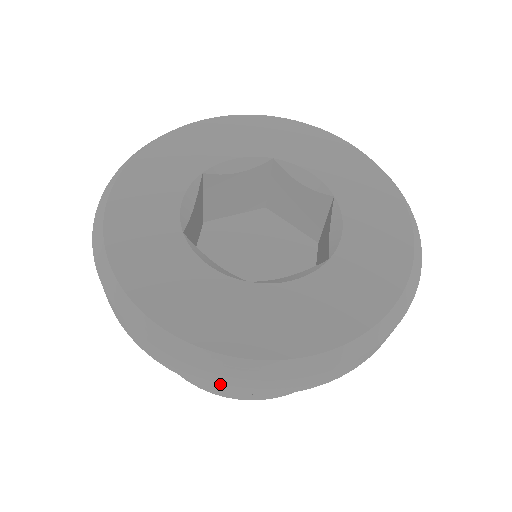
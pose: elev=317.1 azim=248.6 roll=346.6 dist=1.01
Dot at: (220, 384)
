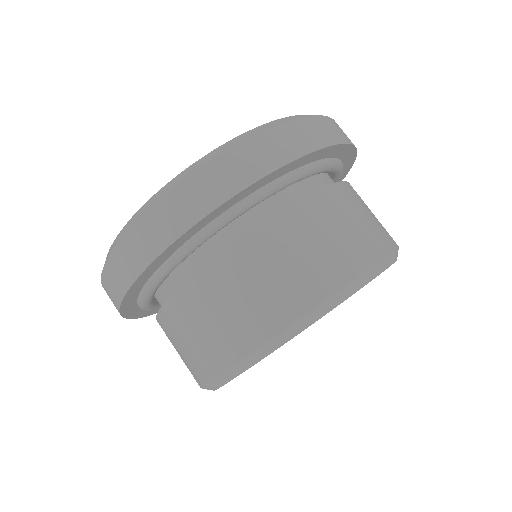
Dot at: (302, 141)
